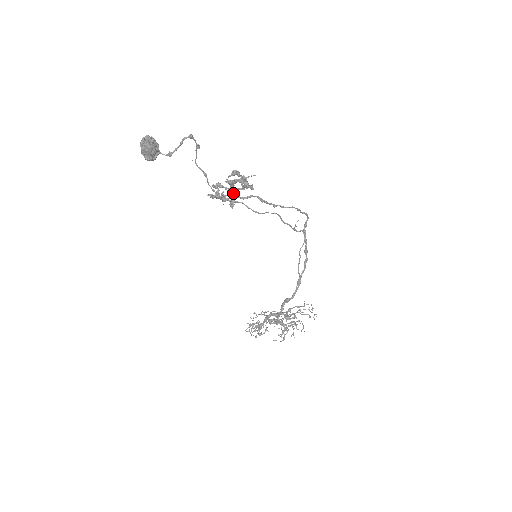
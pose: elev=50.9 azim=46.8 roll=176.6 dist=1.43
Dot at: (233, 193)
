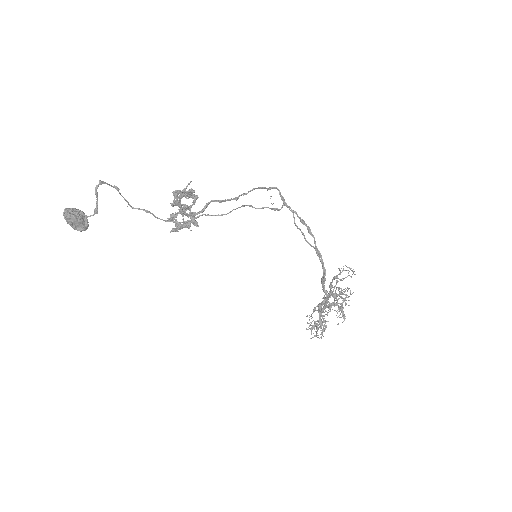
Dot at: (185, 211)
